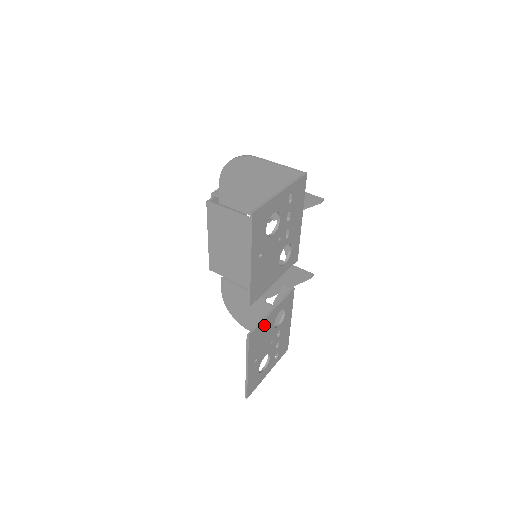
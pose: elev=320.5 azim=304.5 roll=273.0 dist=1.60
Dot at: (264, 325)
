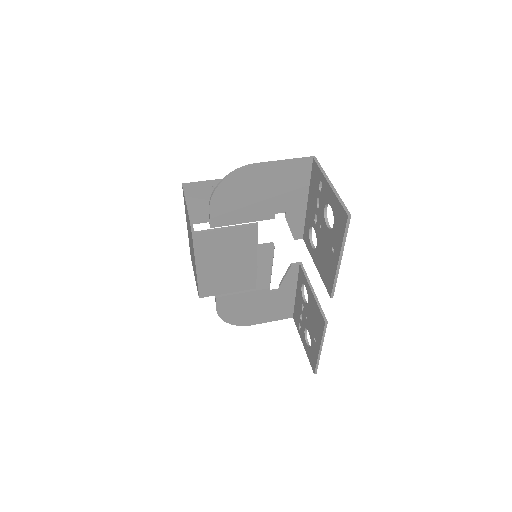
Dot at: occluded
